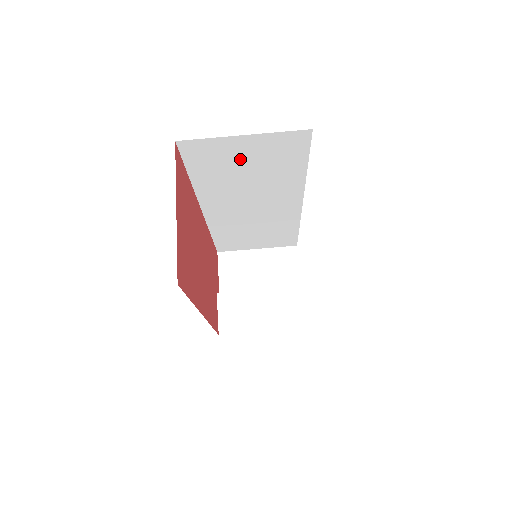
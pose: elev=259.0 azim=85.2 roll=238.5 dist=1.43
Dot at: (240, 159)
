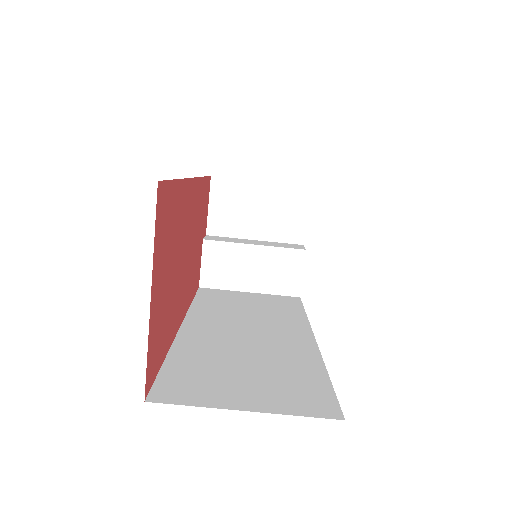
Dot at: occluded
